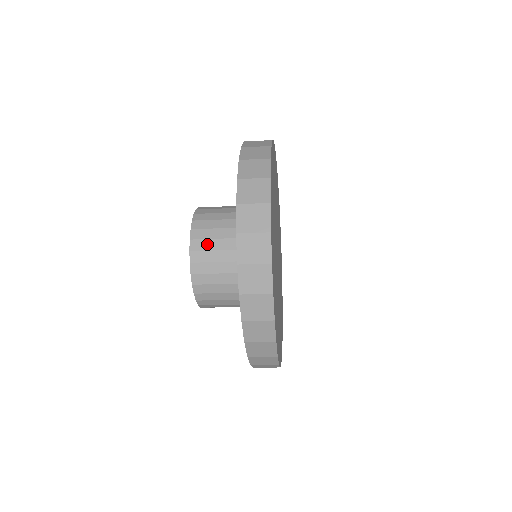
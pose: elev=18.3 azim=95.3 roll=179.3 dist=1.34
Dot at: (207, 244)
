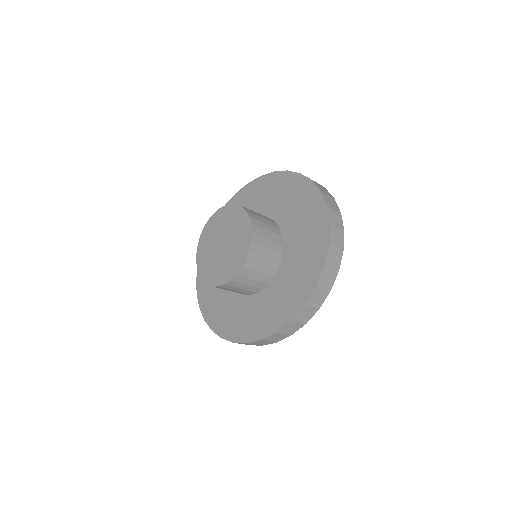
Dot at: (262, 231)
